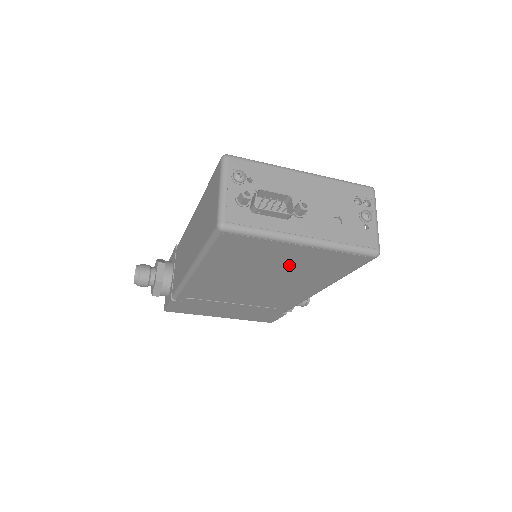
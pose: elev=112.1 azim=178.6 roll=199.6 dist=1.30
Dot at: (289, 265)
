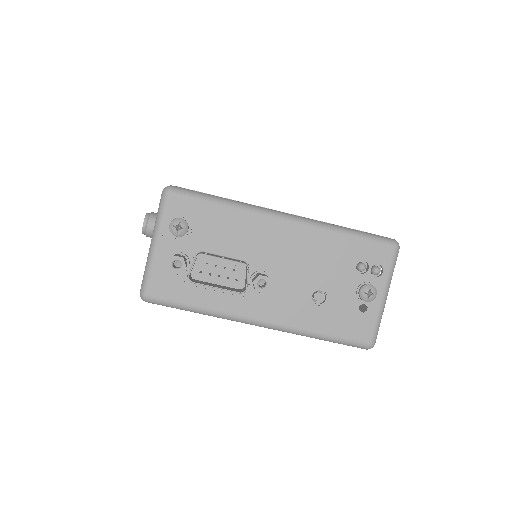
Dot at: occluded
